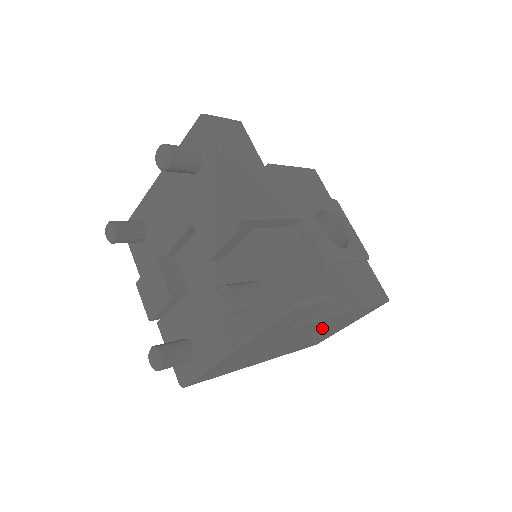
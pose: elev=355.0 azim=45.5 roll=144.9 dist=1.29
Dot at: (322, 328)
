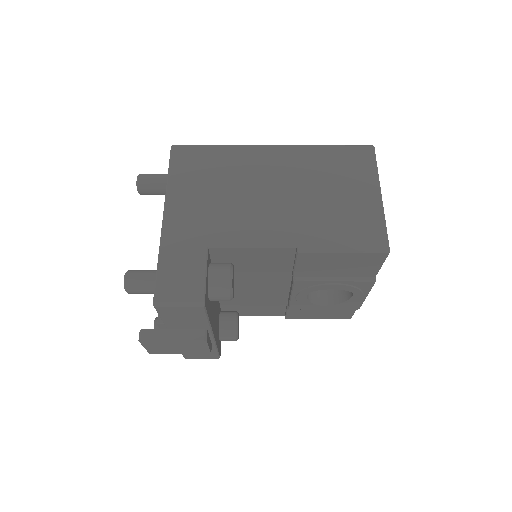
Dot at: occluded
